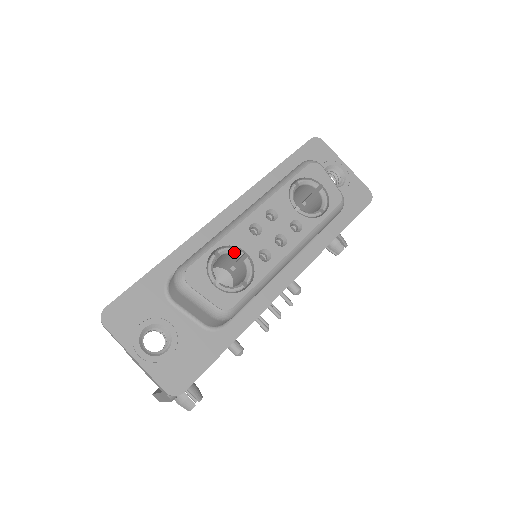
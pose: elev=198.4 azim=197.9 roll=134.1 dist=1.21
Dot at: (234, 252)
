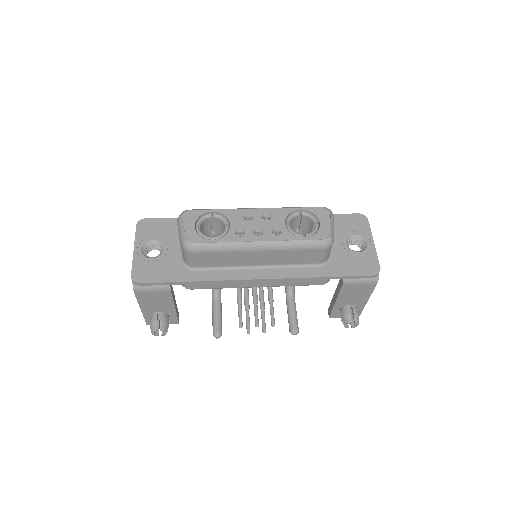
Dot at: (223, 220)
